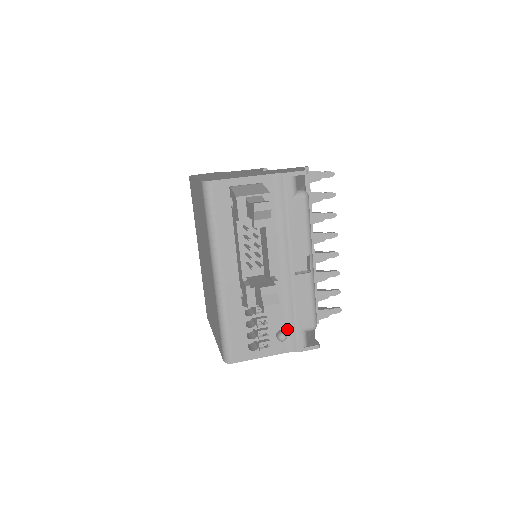
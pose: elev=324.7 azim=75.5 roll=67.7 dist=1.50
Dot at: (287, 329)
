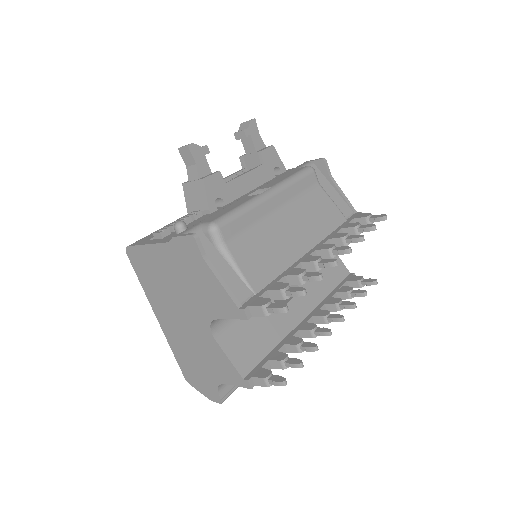
Dot at: occluded
